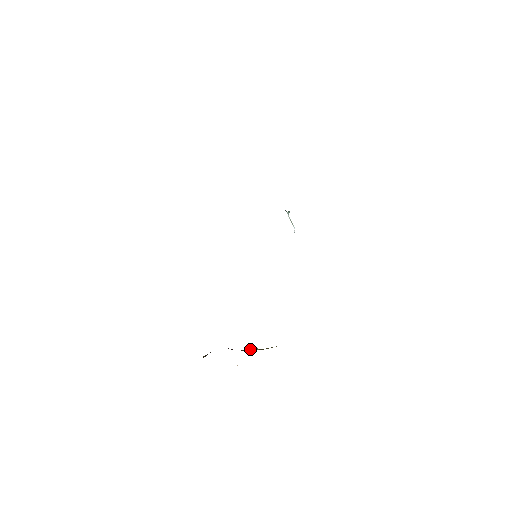
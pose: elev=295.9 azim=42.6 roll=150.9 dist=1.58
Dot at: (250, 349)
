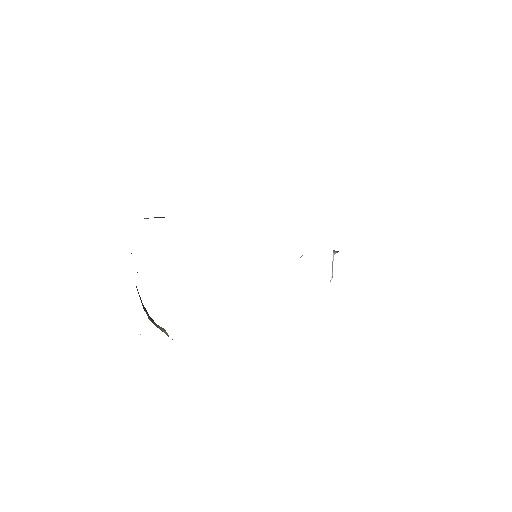
Dot at: (158, 325)
